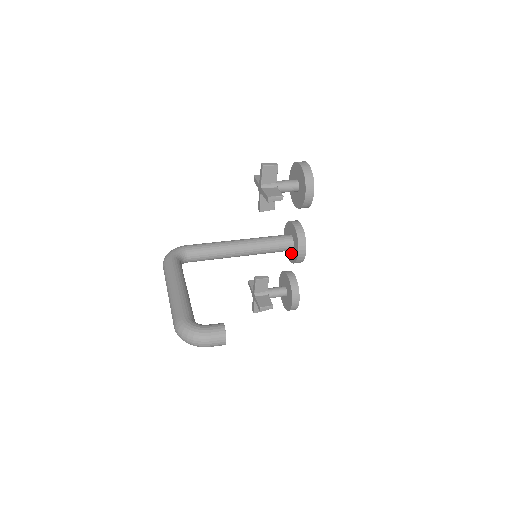
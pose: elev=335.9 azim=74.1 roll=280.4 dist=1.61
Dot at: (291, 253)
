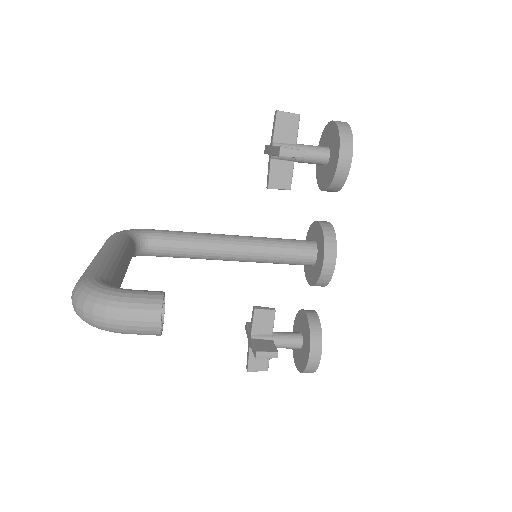
Dot at: (313, 270)
